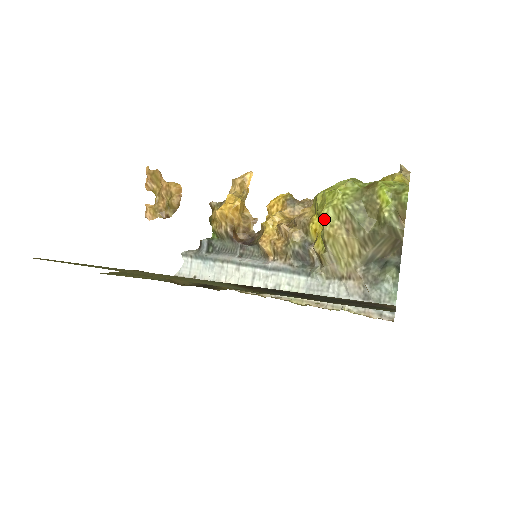
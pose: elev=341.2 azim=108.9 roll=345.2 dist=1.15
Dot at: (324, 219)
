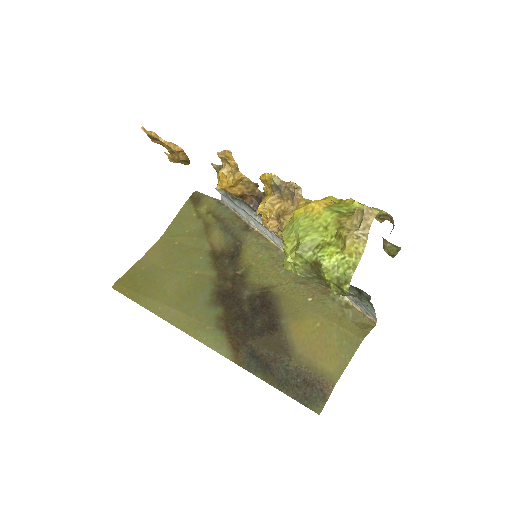
Dot at: occluded
